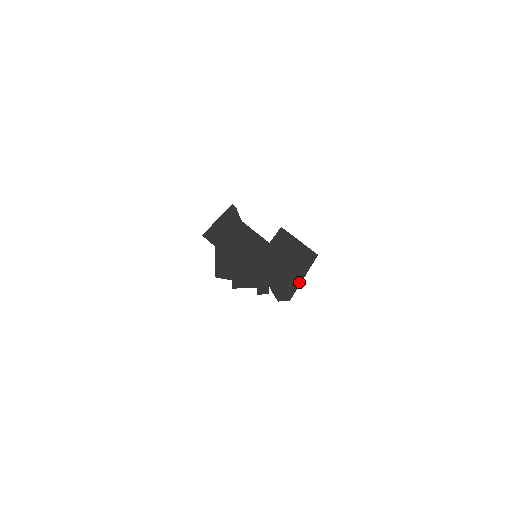
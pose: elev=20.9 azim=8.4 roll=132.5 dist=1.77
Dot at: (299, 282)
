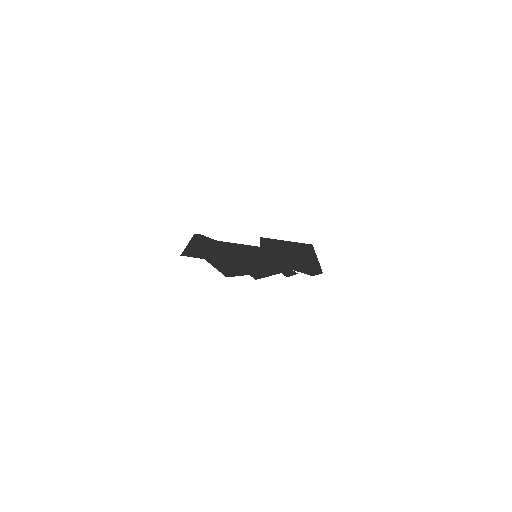
Dot at: (316, 261)
